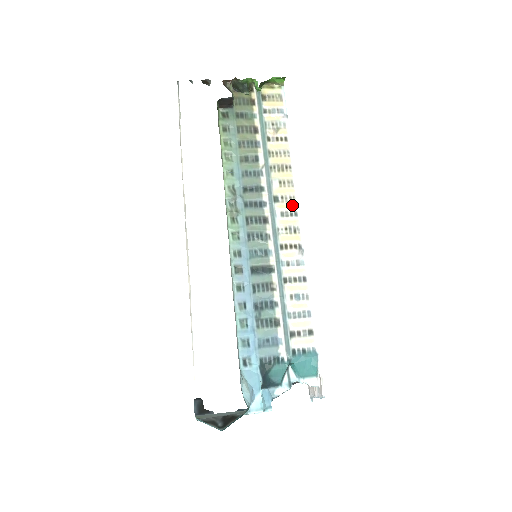
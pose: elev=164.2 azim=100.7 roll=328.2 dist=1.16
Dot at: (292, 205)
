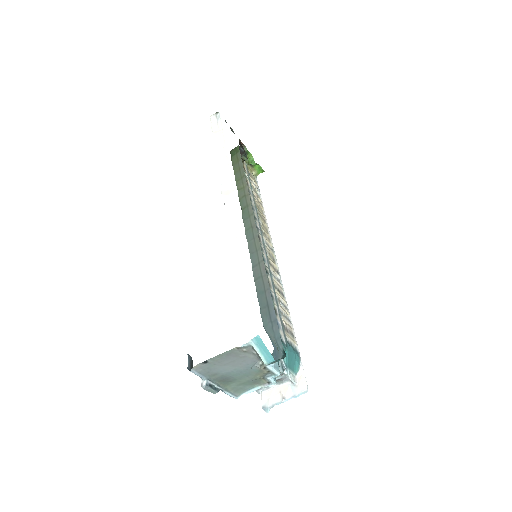
Dot at: (270, 243)
